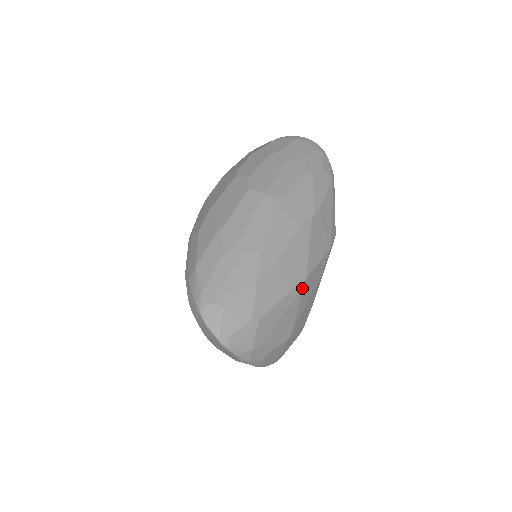
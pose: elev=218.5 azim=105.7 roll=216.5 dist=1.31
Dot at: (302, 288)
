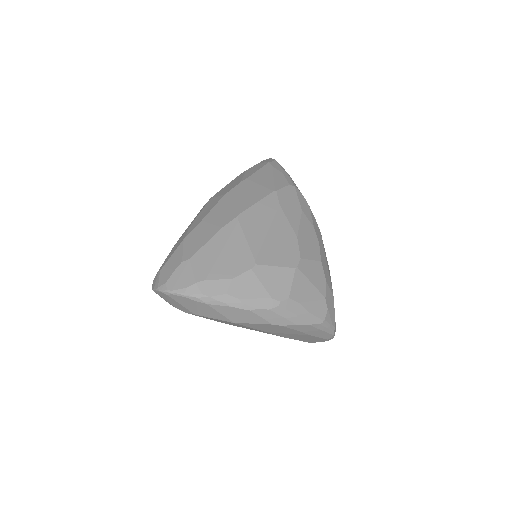
Dot at: (238, 223)
